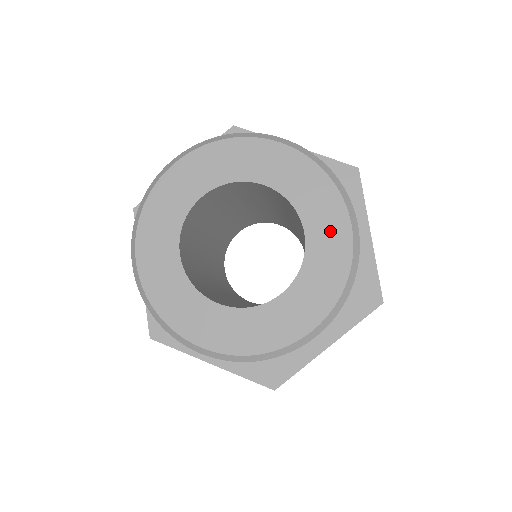
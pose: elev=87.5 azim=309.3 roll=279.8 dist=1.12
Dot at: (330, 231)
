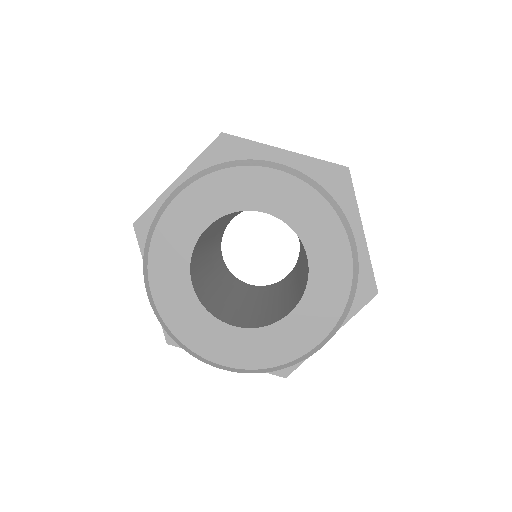
Dot at: (305, 330)
